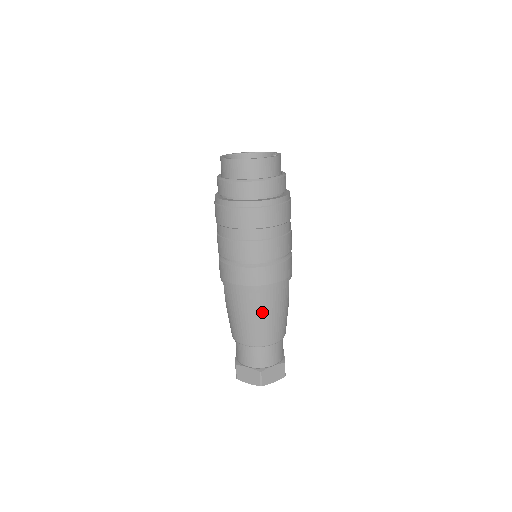
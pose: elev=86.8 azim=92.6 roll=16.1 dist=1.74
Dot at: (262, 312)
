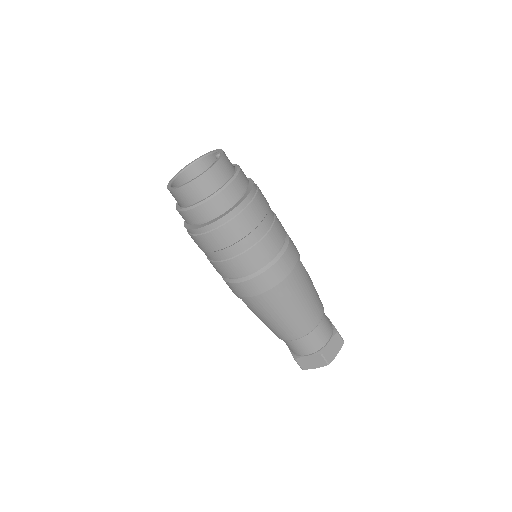
Dot at: (293, 305)
